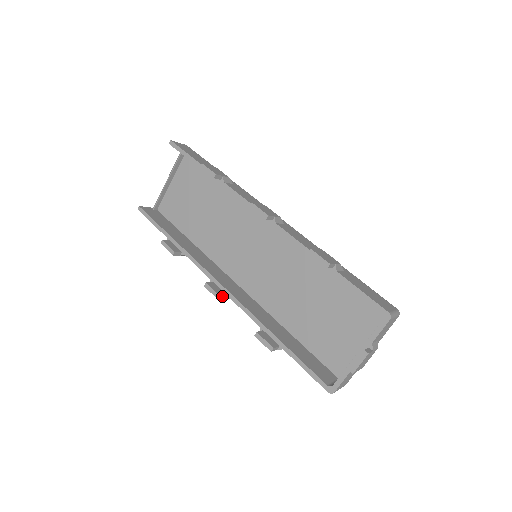
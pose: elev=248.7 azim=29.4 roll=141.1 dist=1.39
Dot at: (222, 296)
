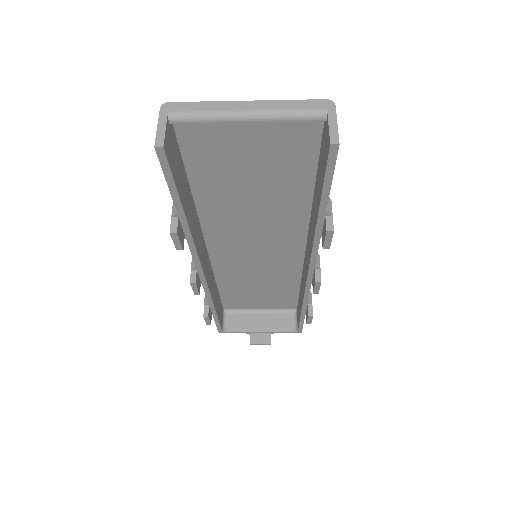
Dot at: occluded
